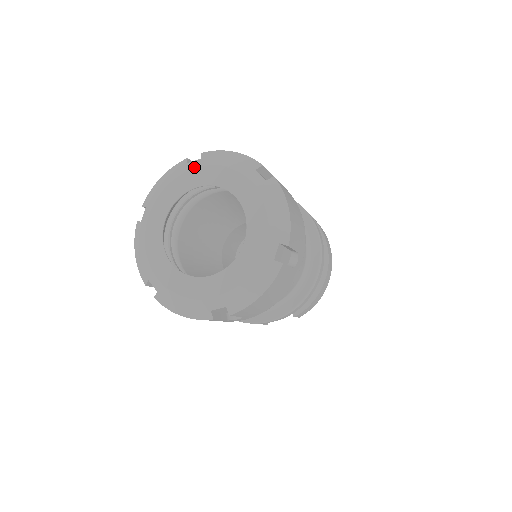
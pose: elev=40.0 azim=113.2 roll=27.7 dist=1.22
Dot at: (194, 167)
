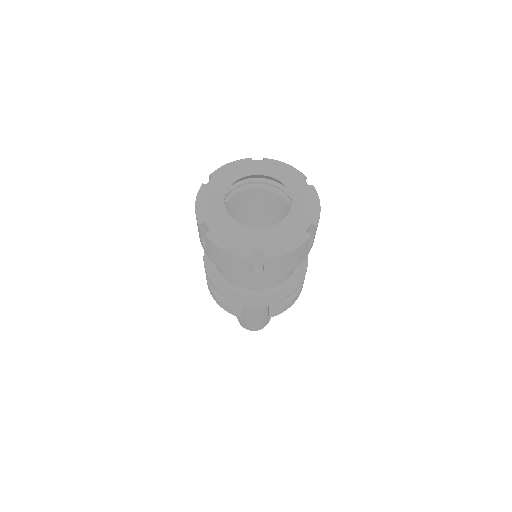
Dot at: (259, 162)
